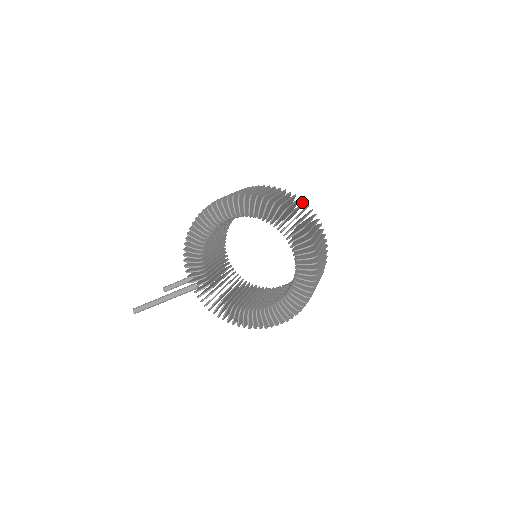
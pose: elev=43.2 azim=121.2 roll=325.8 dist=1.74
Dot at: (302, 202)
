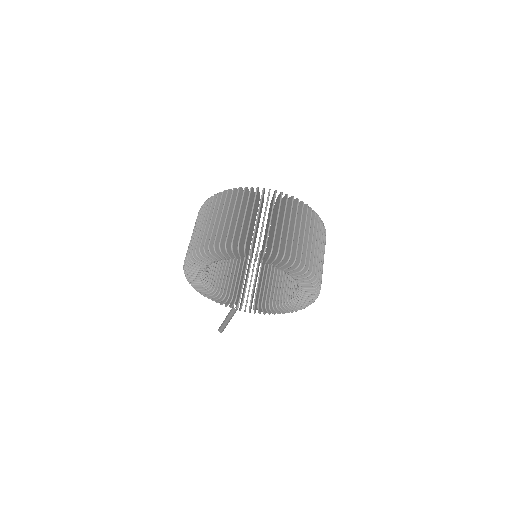
Dot at: occluded
